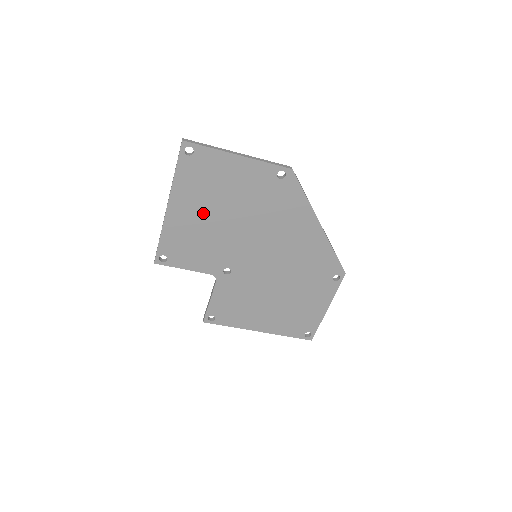
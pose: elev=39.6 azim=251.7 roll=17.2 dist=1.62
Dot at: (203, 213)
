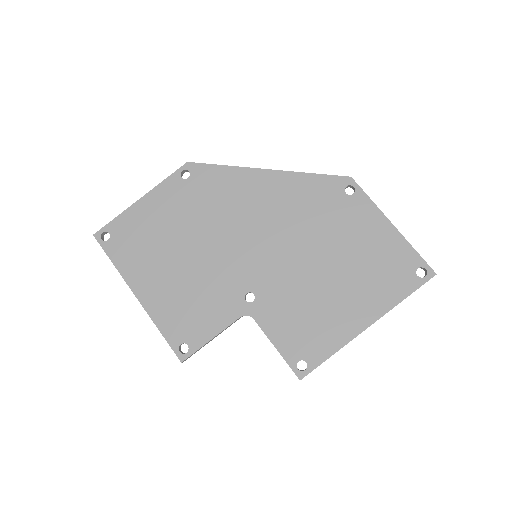
Dot at: (167, 269)
